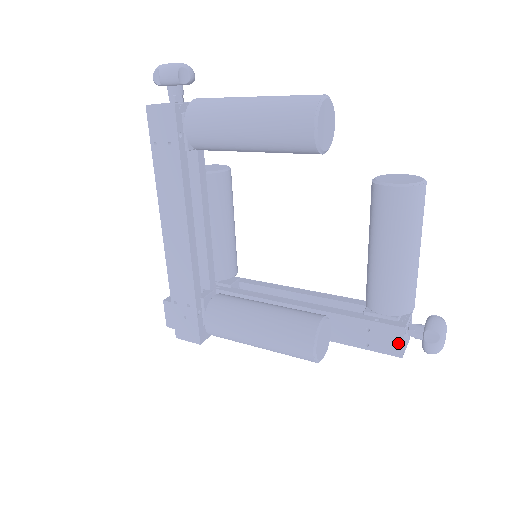
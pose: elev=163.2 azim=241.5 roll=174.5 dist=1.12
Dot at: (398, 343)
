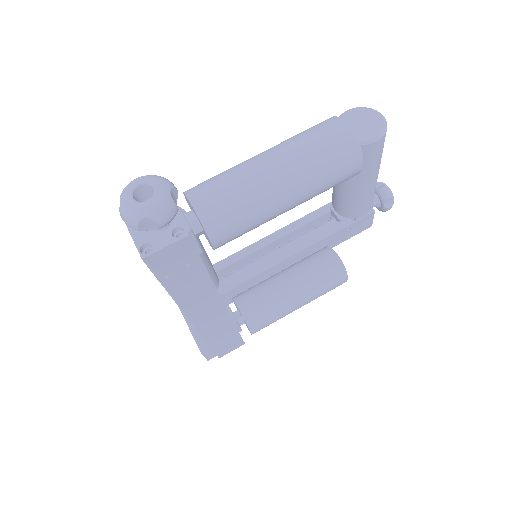
Dot at: (370, 221)
